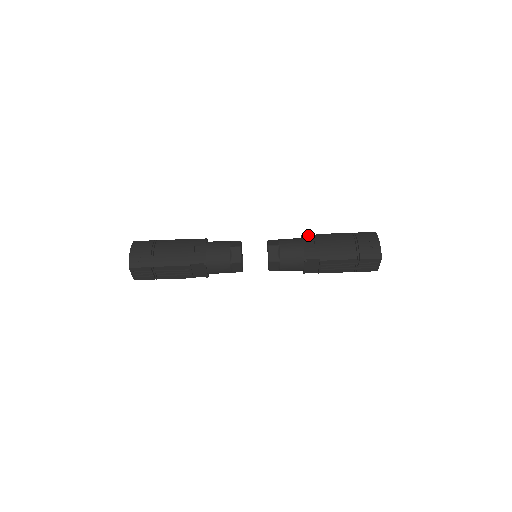
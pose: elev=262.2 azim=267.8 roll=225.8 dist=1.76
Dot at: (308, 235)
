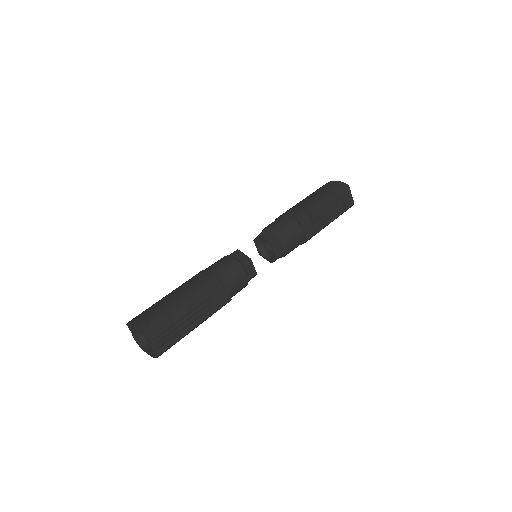
Dot at: occluded
